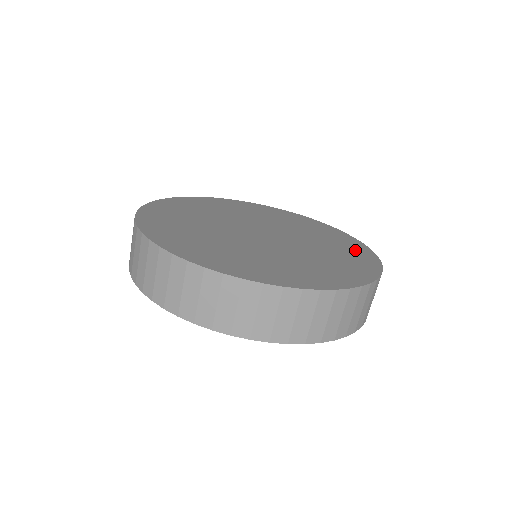
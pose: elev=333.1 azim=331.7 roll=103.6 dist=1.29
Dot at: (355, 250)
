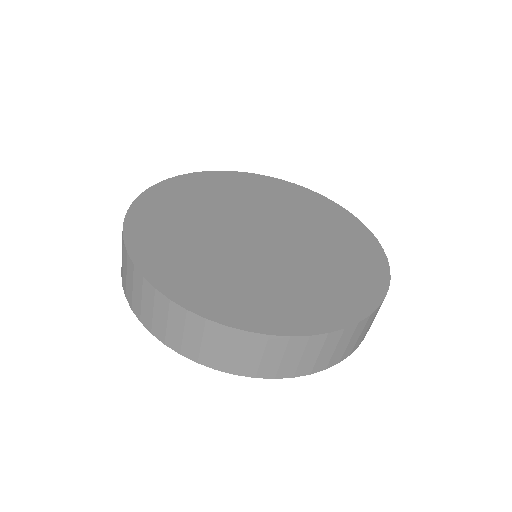
Dot at: (357, 238)
